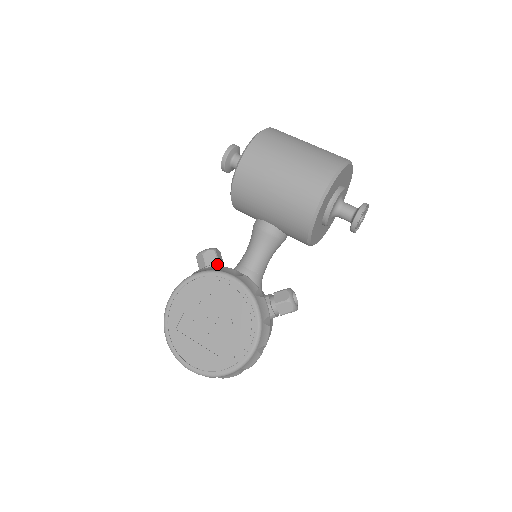
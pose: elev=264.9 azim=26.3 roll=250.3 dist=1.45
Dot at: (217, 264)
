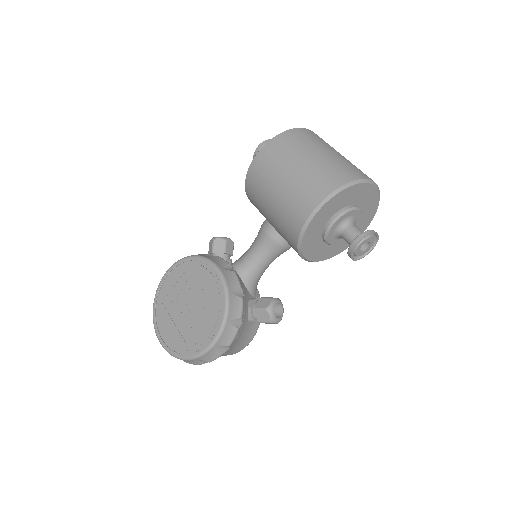
Dot at: (224, 254)
